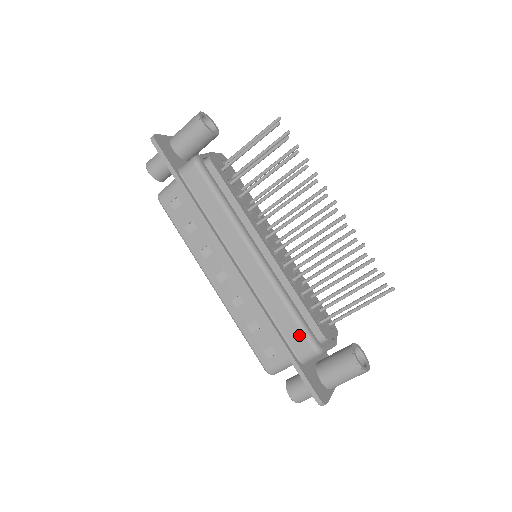
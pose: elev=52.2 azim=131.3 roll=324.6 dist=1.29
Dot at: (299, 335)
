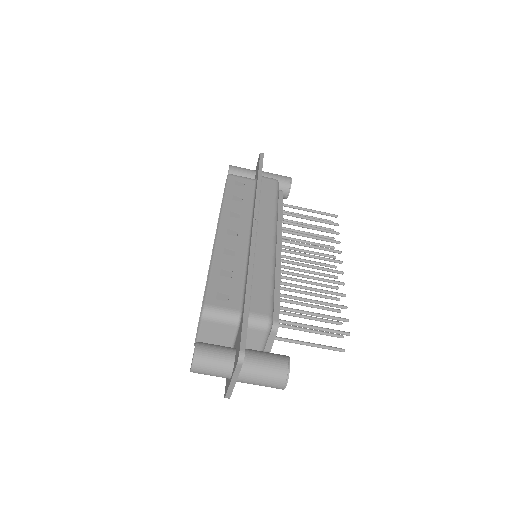
Dot at: (265, 300)
